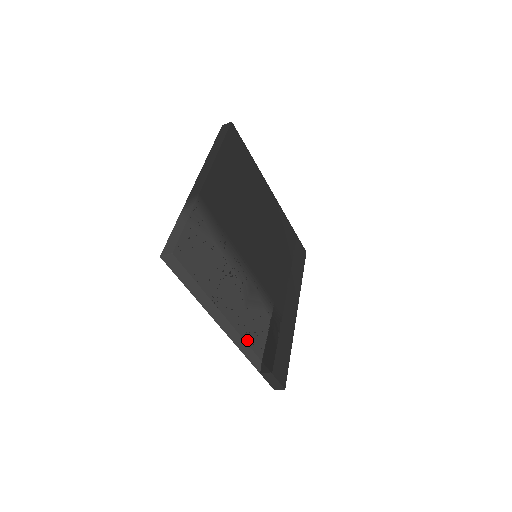
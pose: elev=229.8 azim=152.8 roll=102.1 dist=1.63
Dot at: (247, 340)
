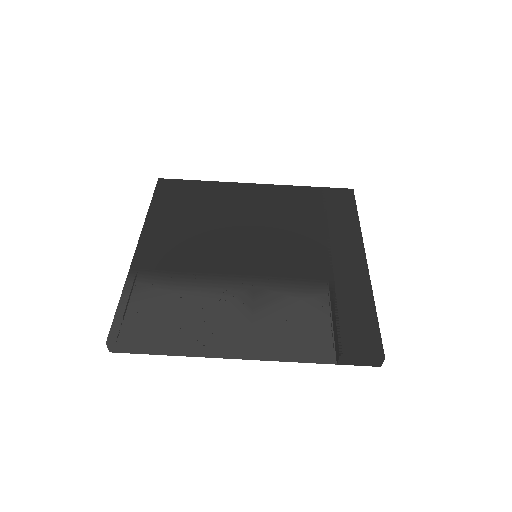
Dot at: (270, 348)
